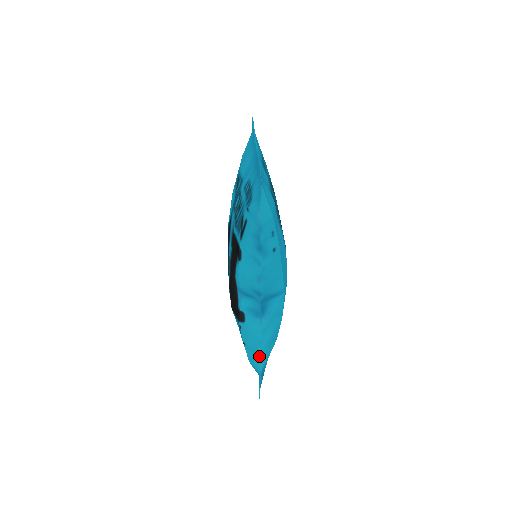
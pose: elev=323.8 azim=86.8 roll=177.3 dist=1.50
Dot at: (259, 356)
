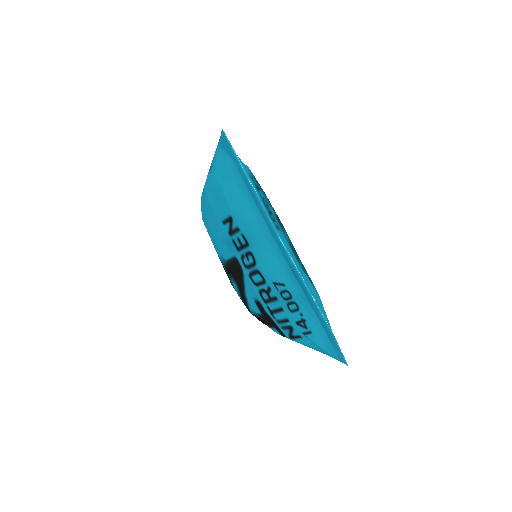
Dot at: occluded
